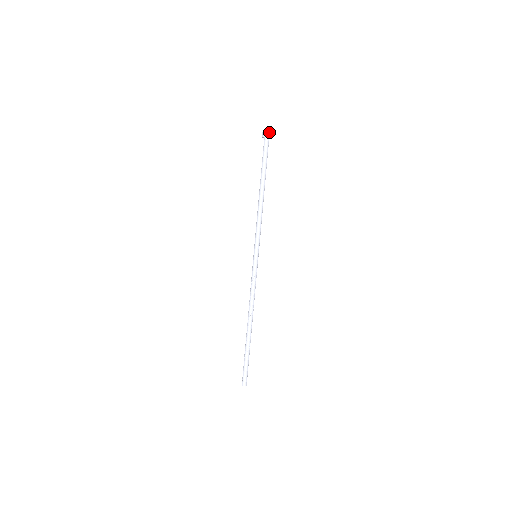
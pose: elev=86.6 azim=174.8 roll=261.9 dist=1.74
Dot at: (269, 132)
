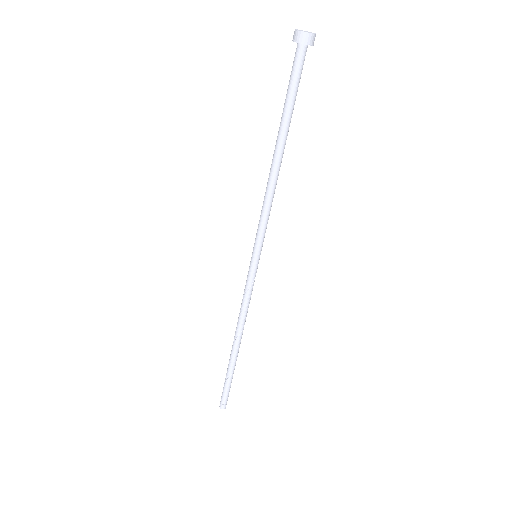
Dot at: (311, 34)
